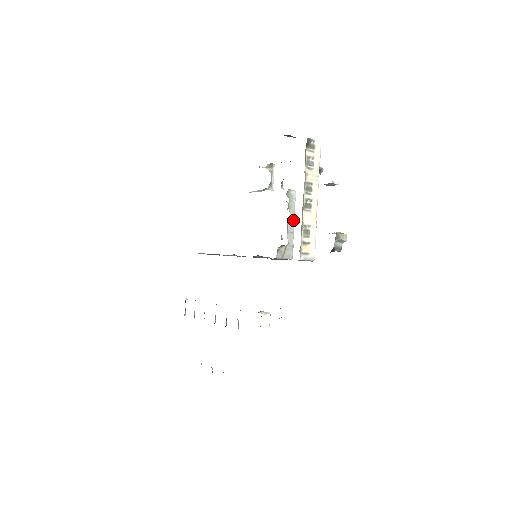
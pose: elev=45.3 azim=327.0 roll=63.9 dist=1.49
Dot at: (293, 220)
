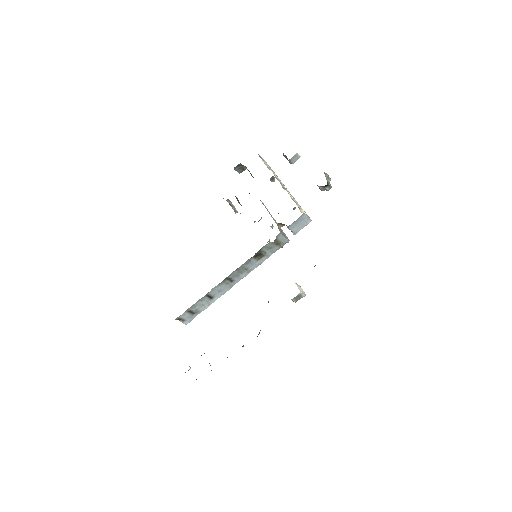
Dot at: occluded
